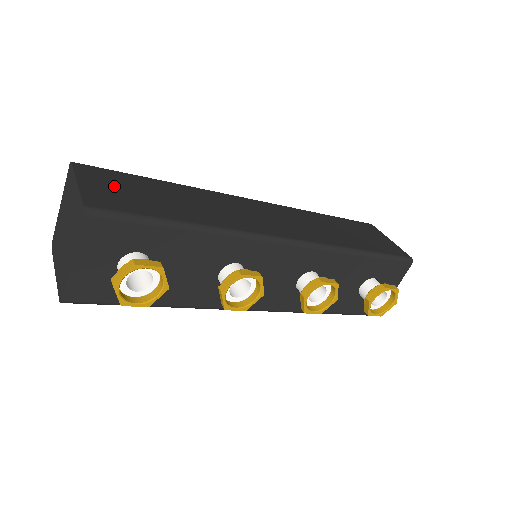
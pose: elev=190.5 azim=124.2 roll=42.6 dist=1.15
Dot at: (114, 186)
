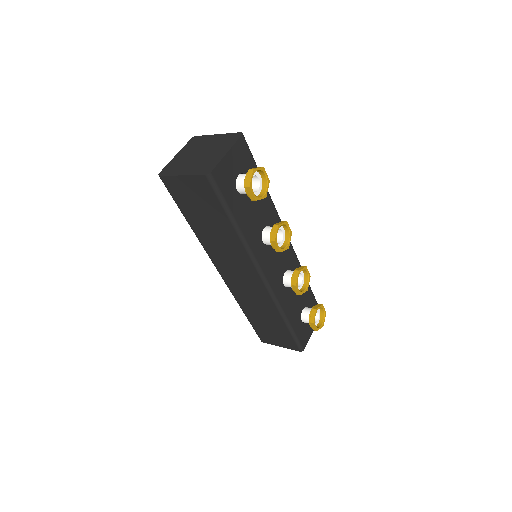
Dot at: occluded
